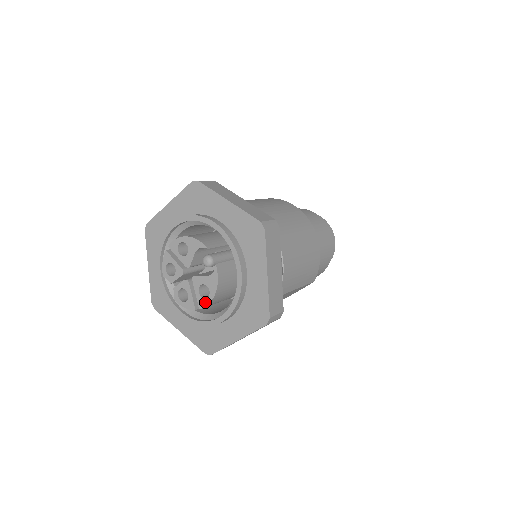
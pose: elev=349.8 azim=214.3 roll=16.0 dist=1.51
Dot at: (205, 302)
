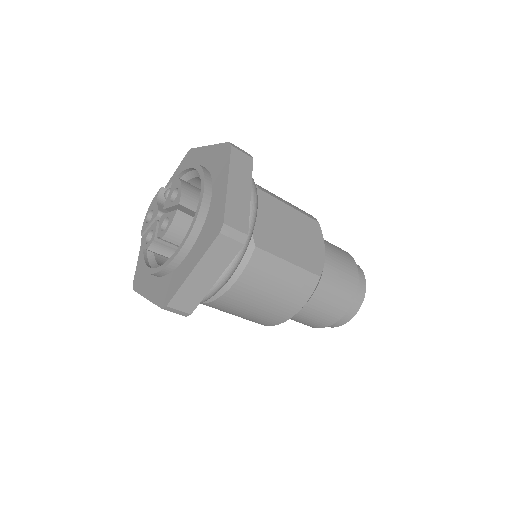
Dot at: (179, 195)
